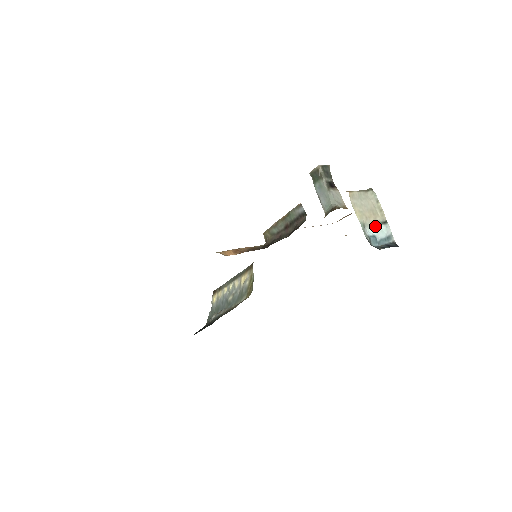
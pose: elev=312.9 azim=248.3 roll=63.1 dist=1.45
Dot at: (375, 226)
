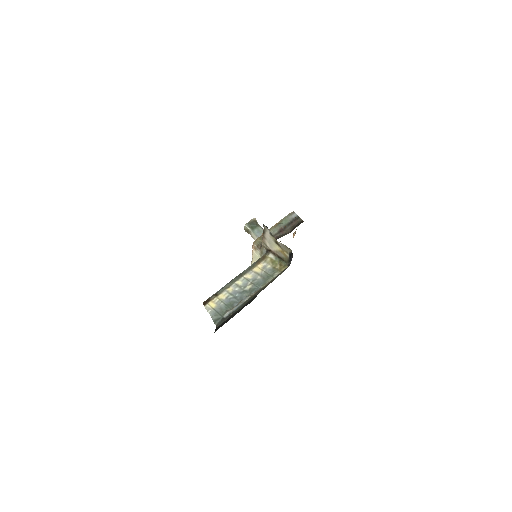
Dot at: occluded
